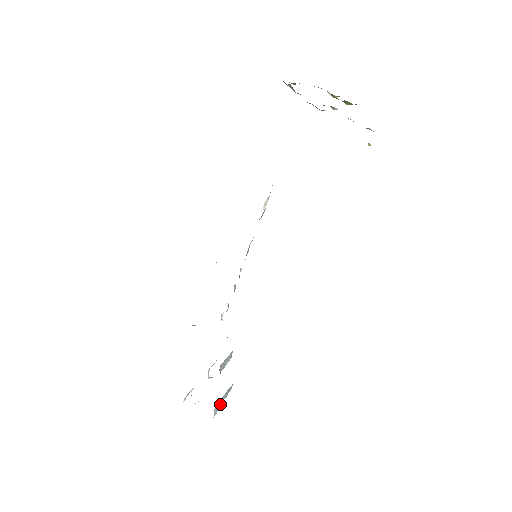
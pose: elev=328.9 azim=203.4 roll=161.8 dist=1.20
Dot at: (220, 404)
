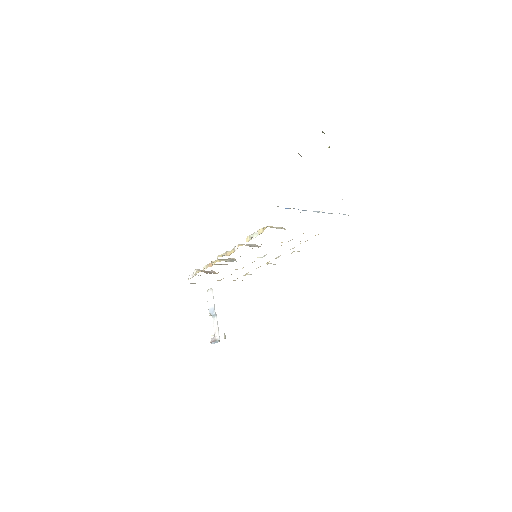
Dot at: occluded
